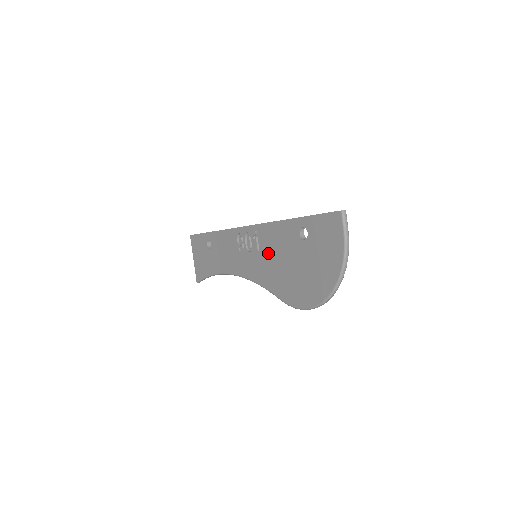
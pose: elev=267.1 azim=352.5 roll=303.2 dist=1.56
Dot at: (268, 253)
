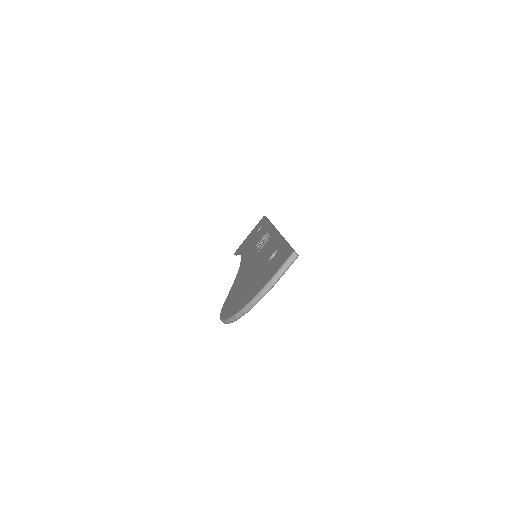
Dot at: (257, 257)
